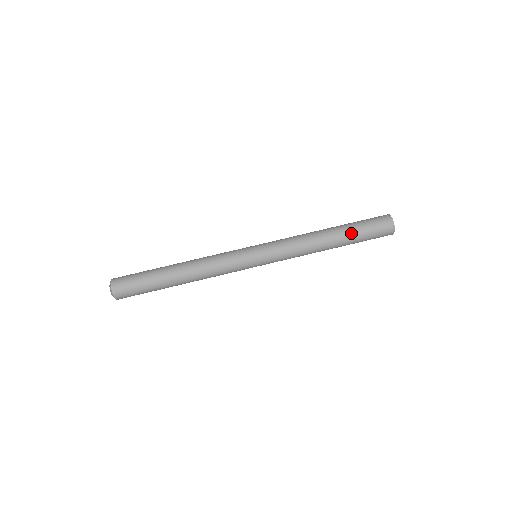
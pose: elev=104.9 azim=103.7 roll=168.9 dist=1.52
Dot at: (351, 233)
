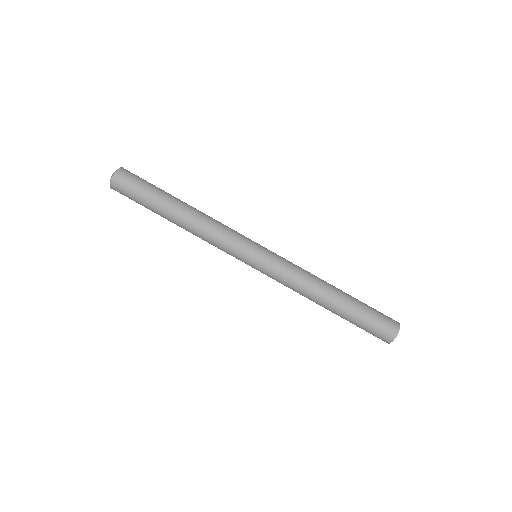
Dot at: (345, 319)
